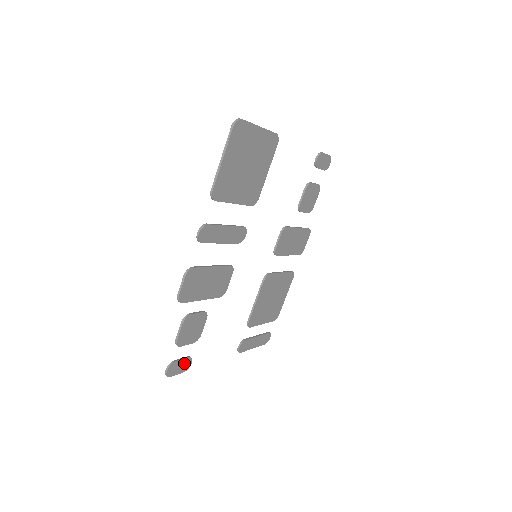
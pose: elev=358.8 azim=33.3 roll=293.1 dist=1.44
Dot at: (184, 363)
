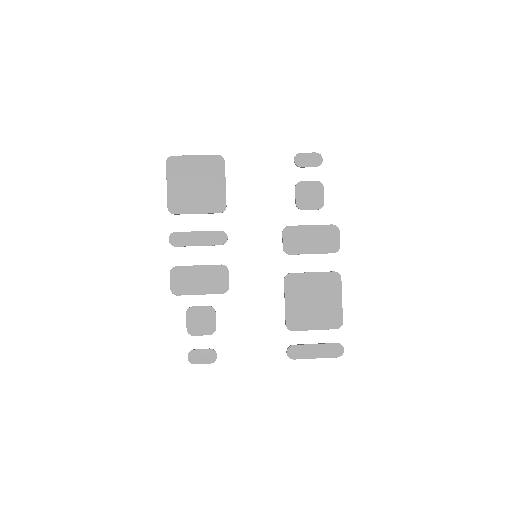
Dot at: (207, 354)
